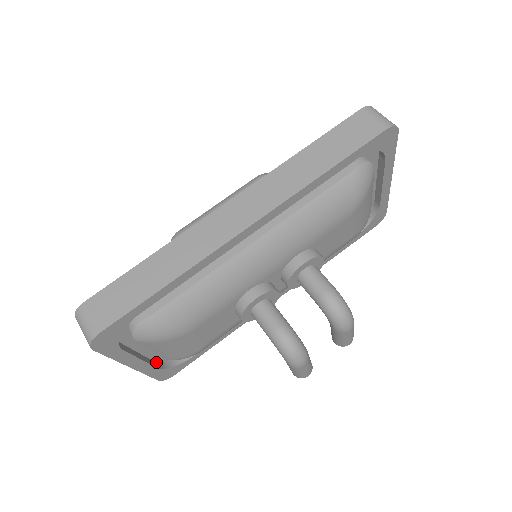
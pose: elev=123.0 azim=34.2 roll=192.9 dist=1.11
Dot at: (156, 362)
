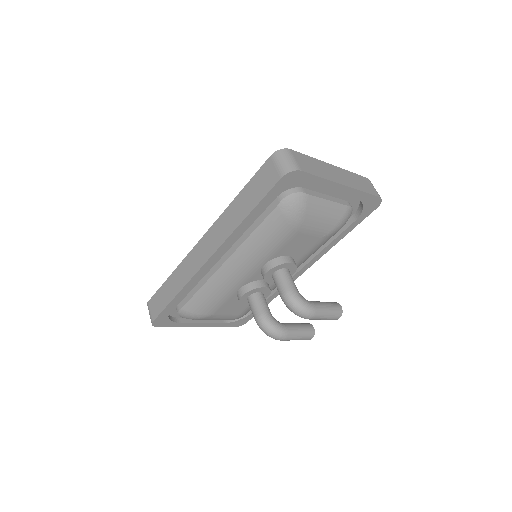
Dot at: occluded
